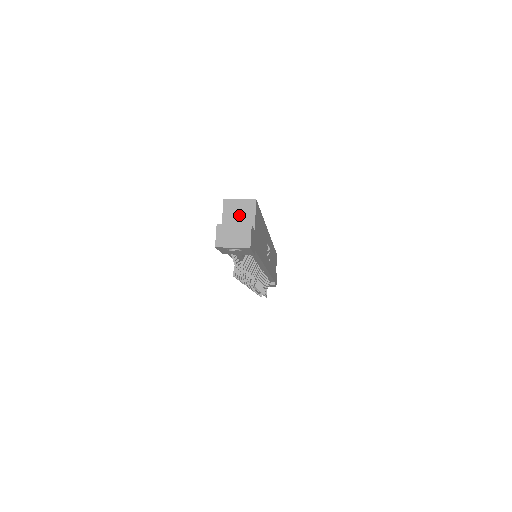
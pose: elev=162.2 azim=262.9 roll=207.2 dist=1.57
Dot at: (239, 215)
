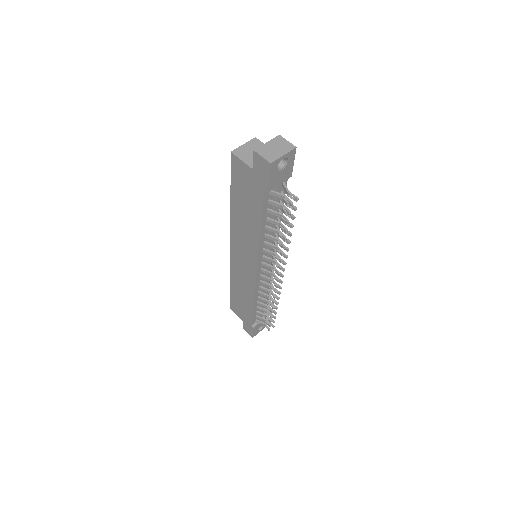
Dot at: occluded
